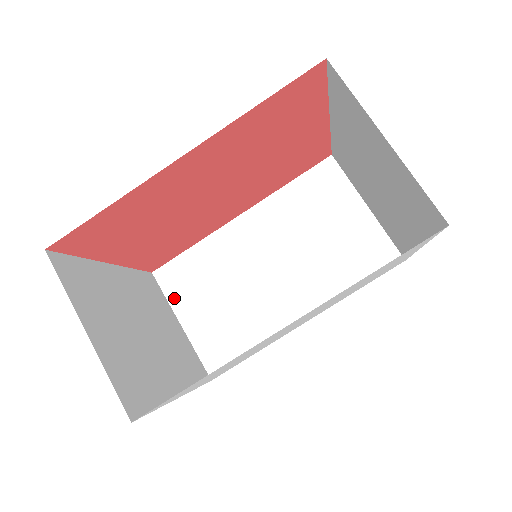
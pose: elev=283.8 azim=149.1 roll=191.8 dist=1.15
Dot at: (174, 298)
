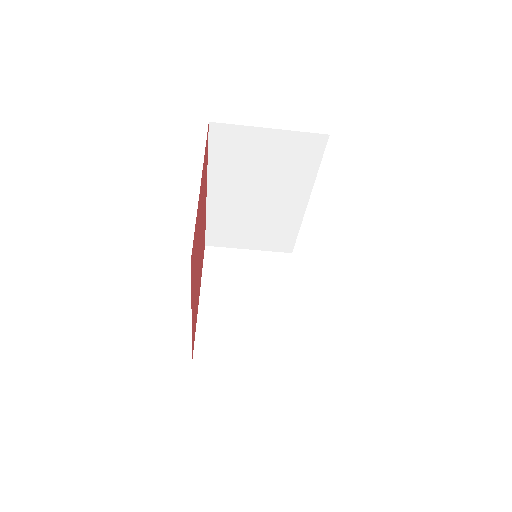
Dot at: (230, 245)
